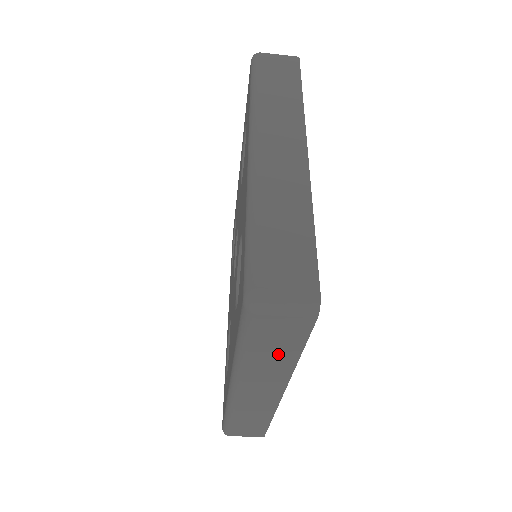
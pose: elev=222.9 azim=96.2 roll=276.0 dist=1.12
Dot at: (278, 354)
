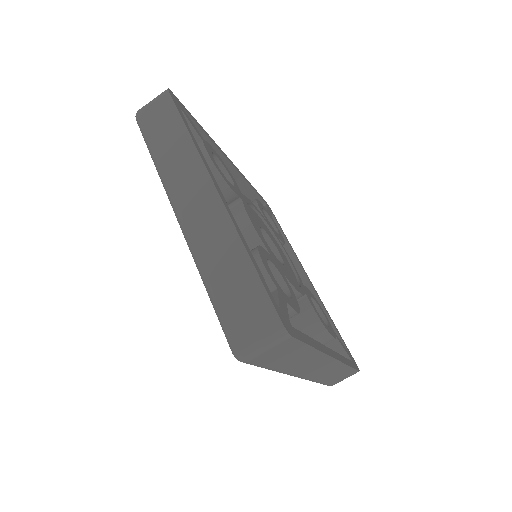
Dot at: (172, 137)
